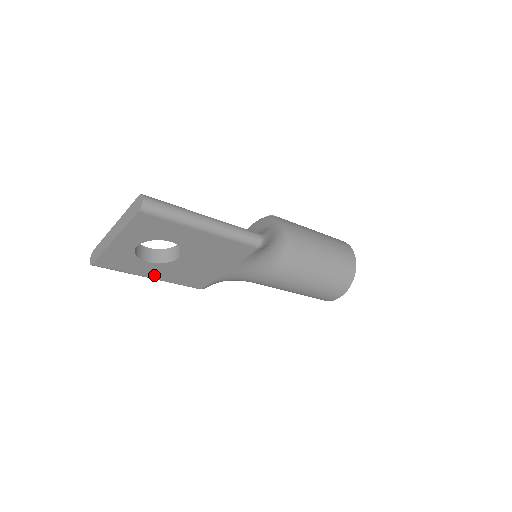
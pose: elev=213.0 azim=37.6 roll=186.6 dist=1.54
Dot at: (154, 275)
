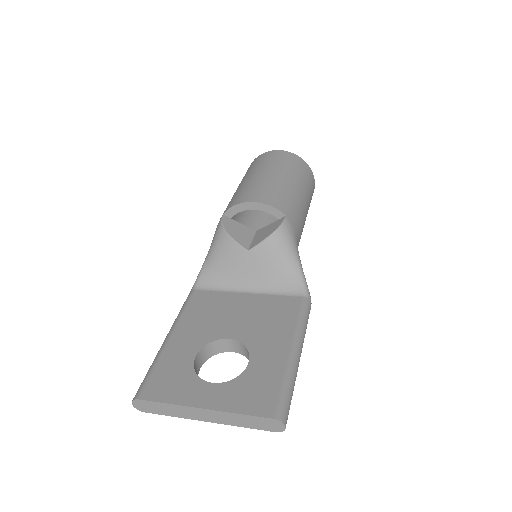
Dot at: occluded
